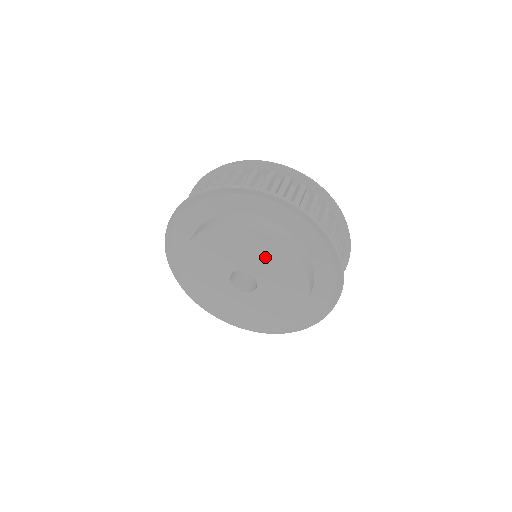
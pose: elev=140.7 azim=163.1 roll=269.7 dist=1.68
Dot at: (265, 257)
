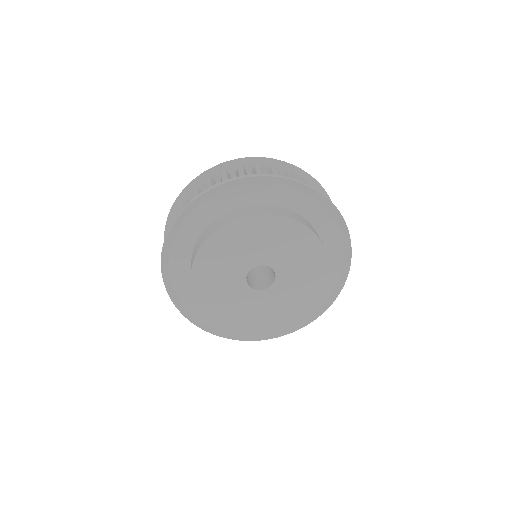
Dot at: (248, 241)
